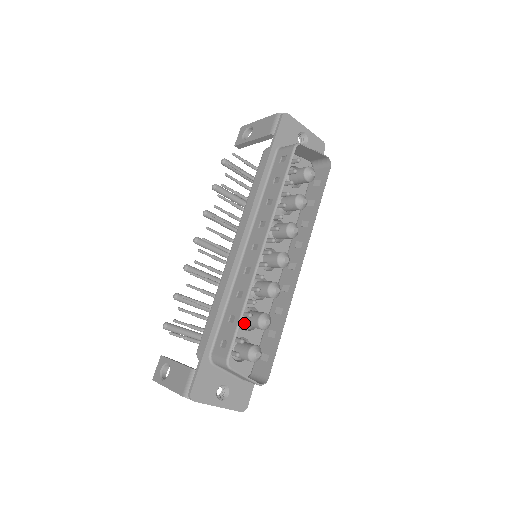
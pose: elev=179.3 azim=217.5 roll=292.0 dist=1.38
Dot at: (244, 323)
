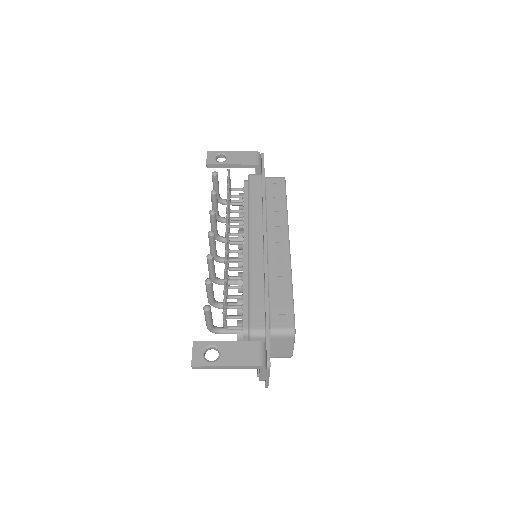
Dot at: occluded
